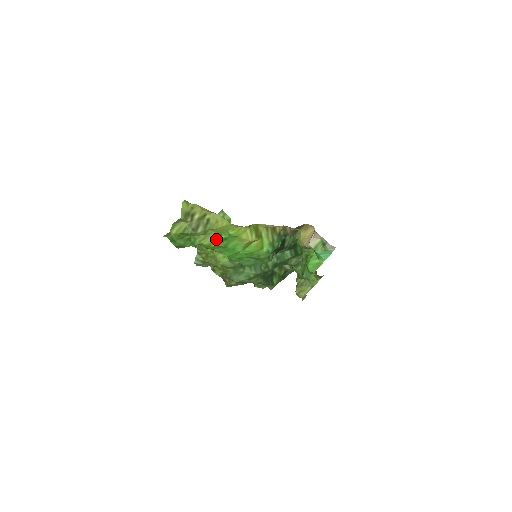
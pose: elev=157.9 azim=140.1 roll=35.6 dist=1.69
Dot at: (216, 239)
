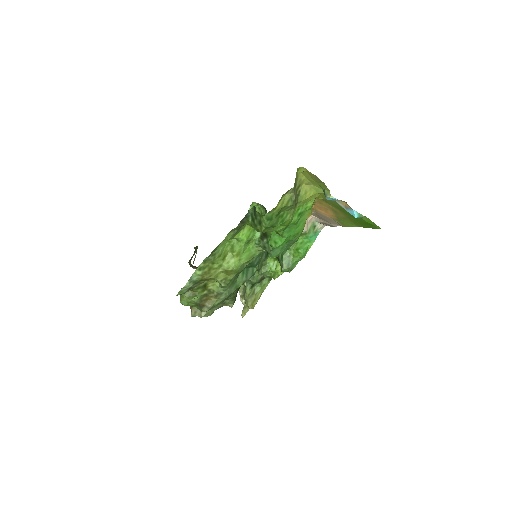
Dot at: (294, 215)
